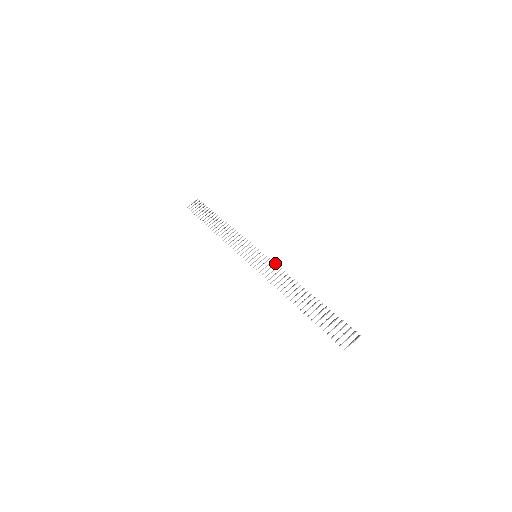
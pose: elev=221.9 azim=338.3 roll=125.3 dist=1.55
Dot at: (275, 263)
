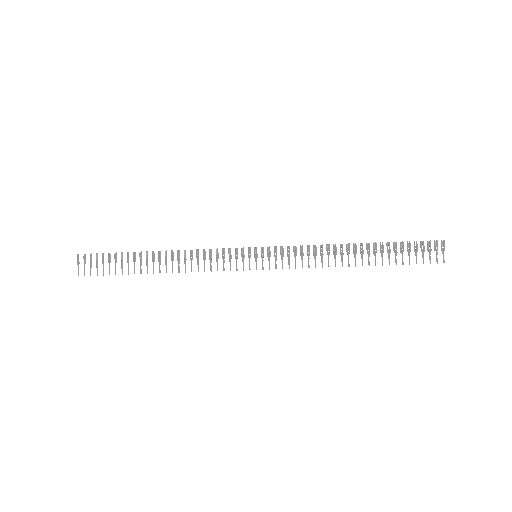
Dot at: (289, 246)
